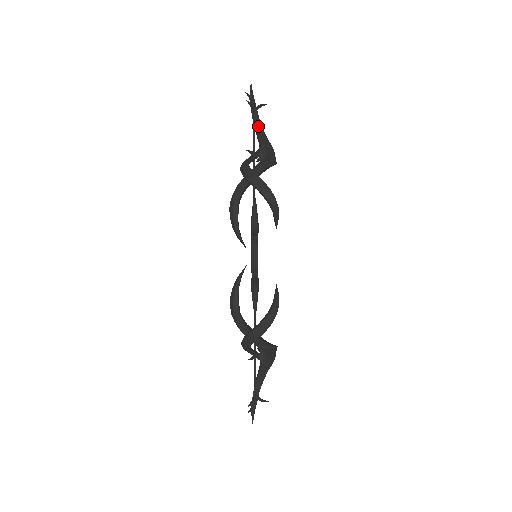
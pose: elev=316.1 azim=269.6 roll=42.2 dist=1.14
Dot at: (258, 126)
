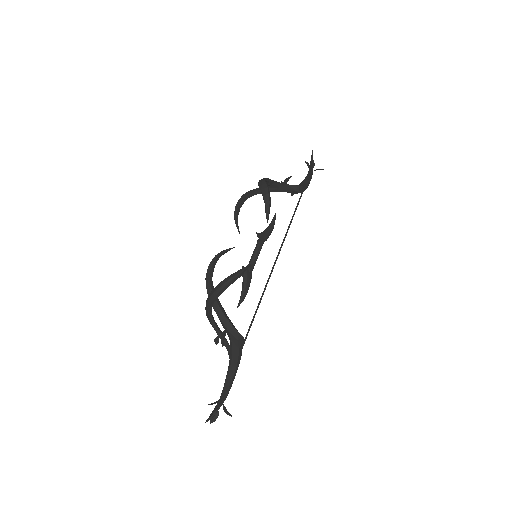
Dot at: (307, 178)
